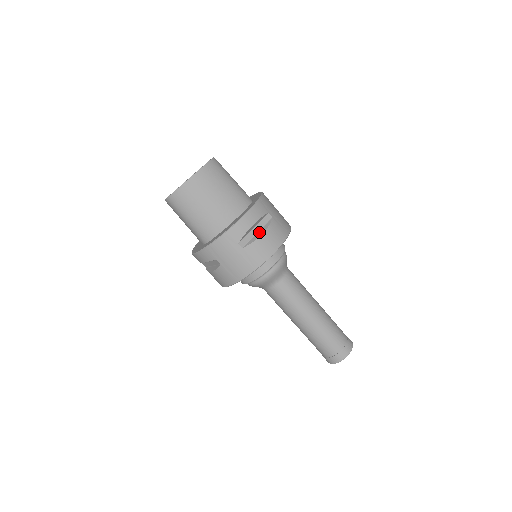
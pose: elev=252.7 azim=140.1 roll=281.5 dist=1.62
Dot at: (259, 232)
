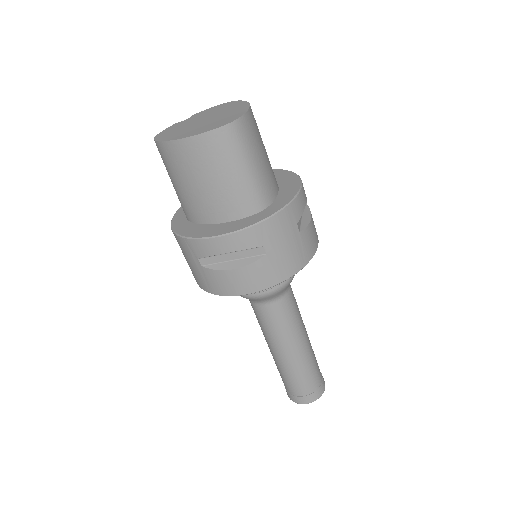
Dot at: (234, 262)
